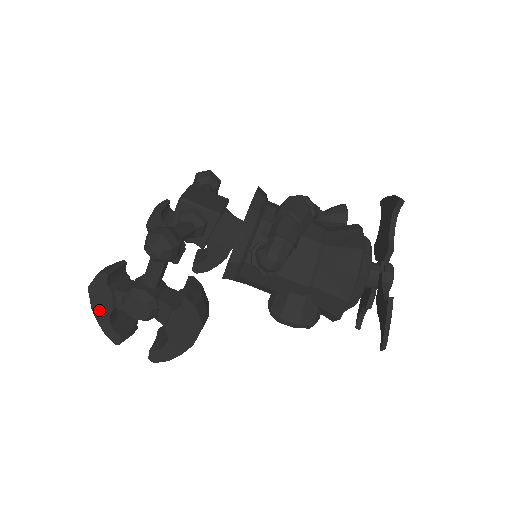
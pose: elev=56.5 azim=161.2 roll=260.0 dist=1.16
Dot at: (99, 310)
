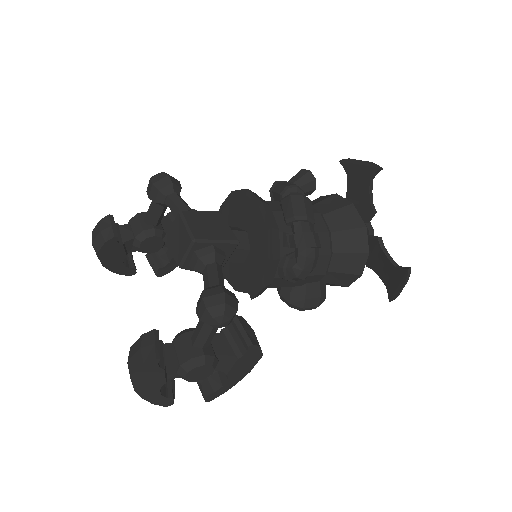
Dot at: (146, 389)
